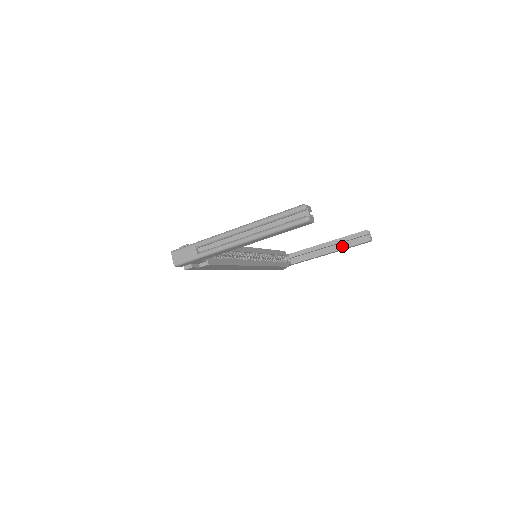
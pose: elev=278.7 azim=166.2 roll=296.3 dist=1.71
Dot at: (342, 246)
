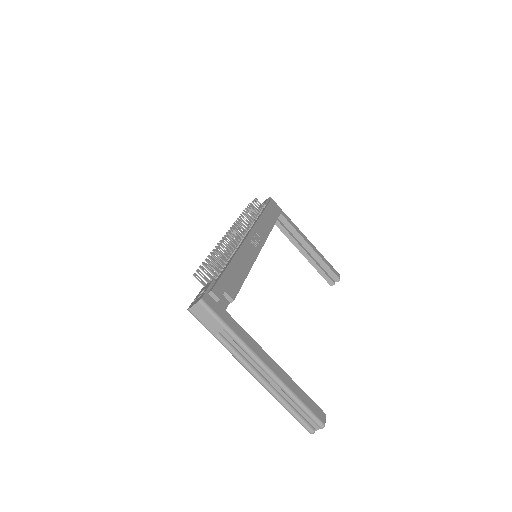
Dot at: (314, 263)
